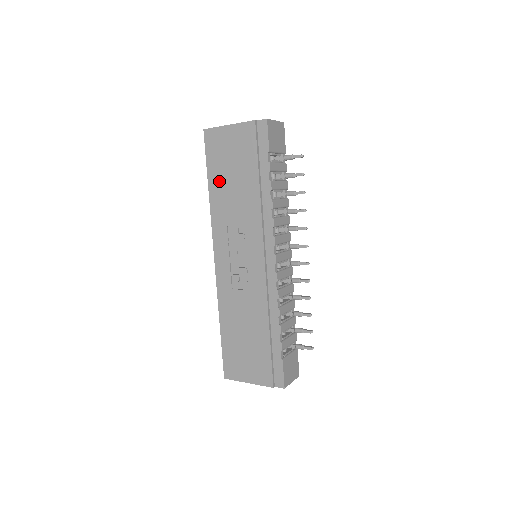
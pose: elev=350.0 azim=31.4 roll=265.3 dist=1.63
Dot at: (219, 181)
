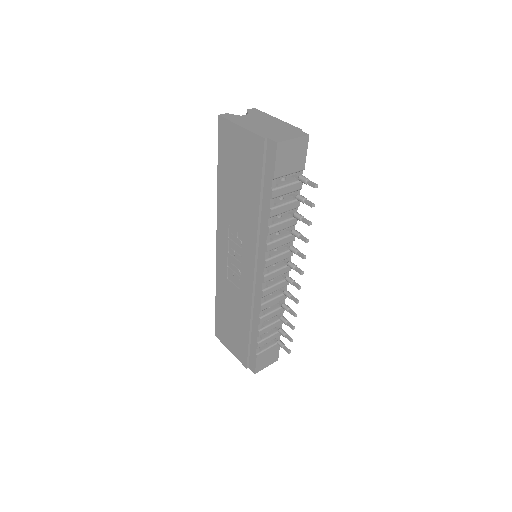
Dot at: (226, 178)
